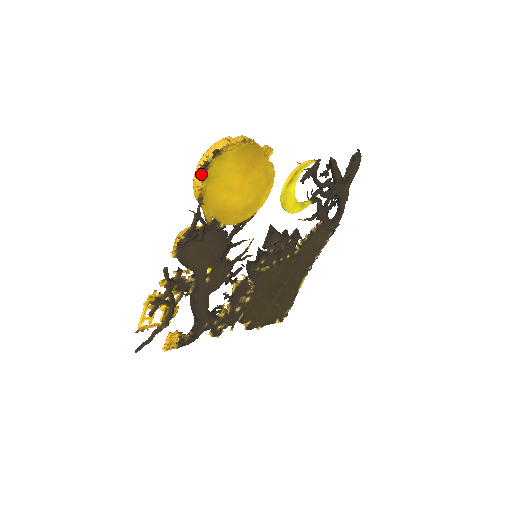
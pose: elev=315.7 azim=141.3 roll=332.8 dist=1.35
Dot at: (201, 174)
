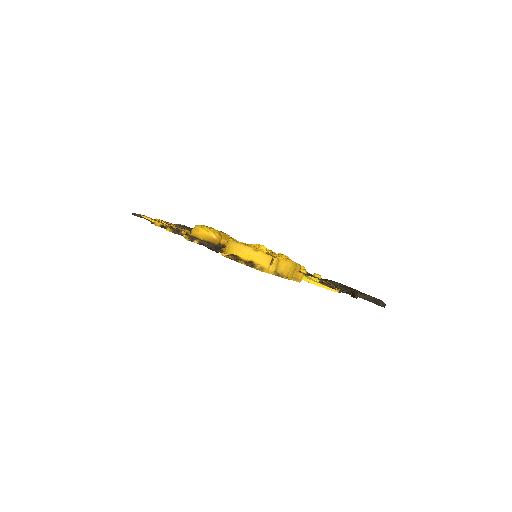
Dot at: occluded
